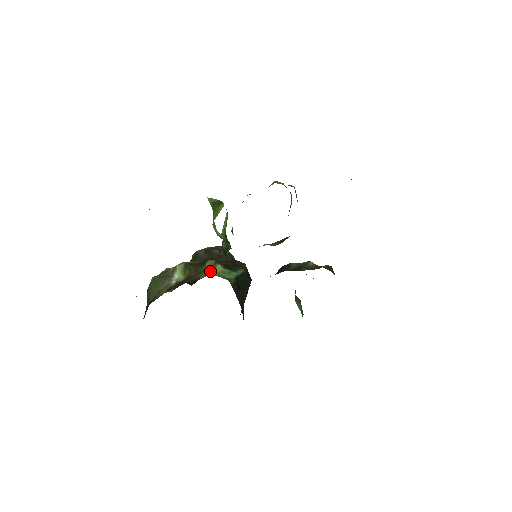
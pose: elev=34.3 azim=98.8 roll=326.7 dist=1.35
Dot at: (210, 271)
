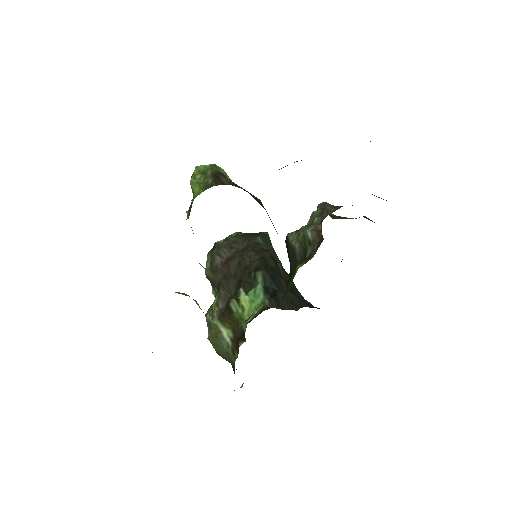
Dot at: (244, 319)
